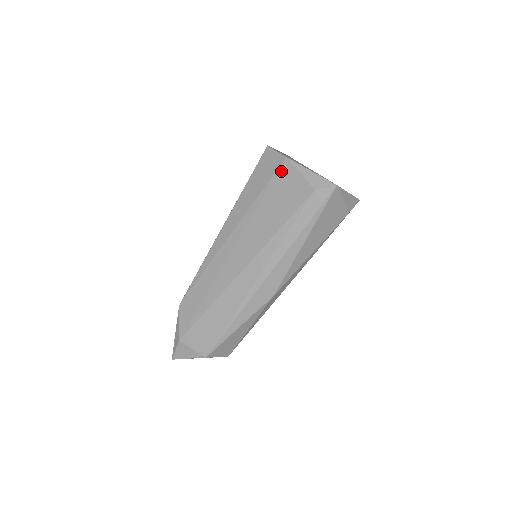
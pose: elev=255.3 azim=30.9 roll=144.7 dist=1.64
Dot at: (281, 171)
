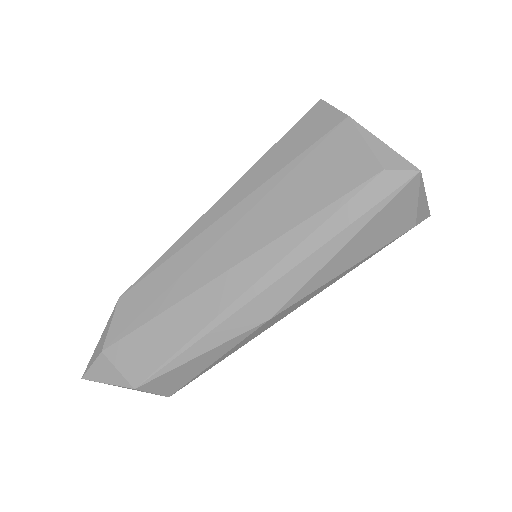
Dot at: (335, 134)
